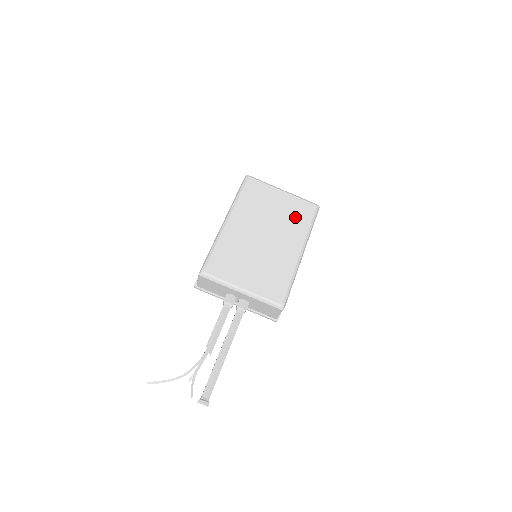
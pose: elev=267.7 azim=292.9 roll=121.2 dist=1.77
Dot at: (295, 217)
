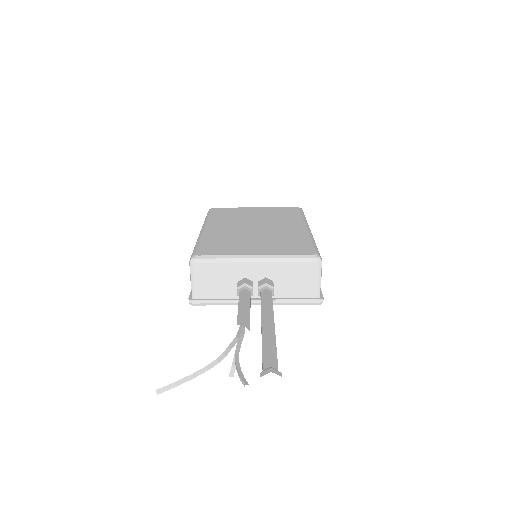
Dot at: (281, 215)
